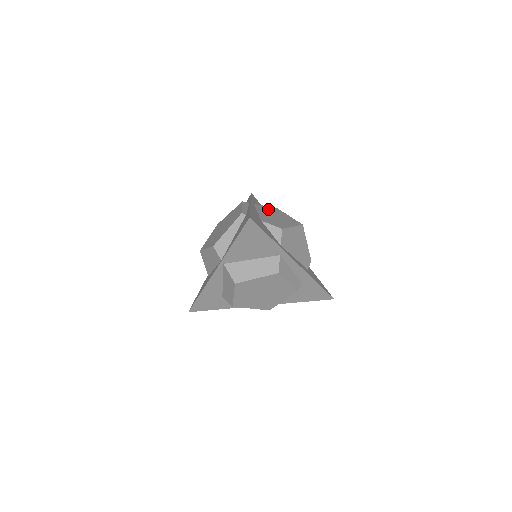
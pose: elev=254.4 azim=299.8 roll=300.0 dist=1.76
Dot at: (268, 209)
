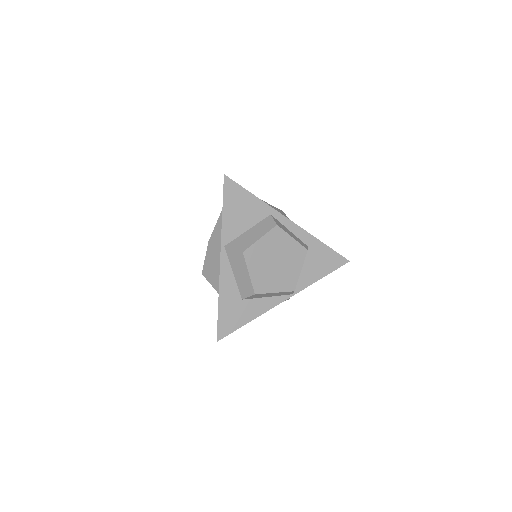
Dot at: occluded
